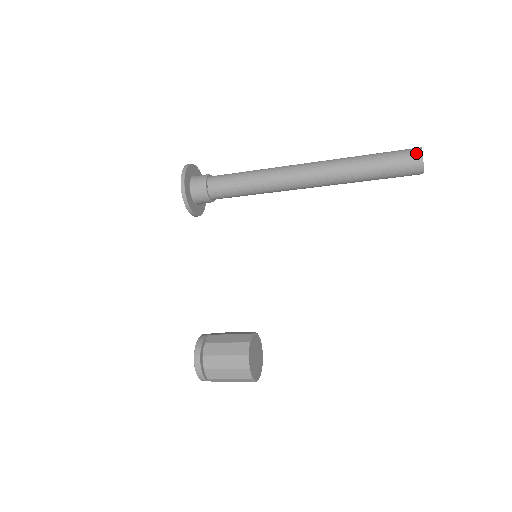
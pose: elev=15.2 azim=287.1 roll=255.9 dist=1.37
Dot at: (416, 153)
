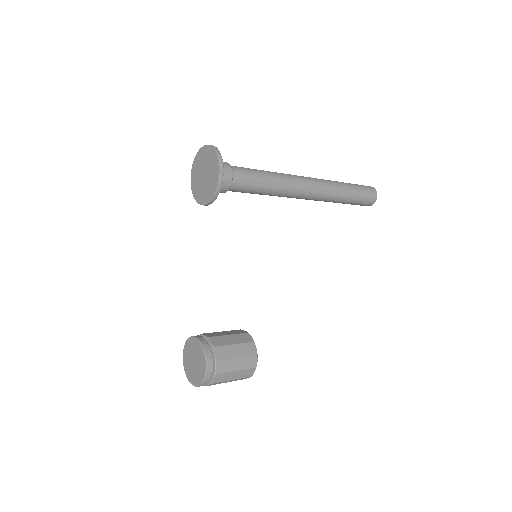
Dot at: (374, 192)
